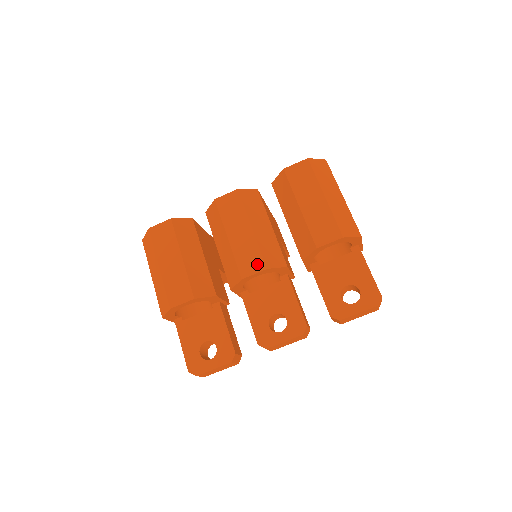
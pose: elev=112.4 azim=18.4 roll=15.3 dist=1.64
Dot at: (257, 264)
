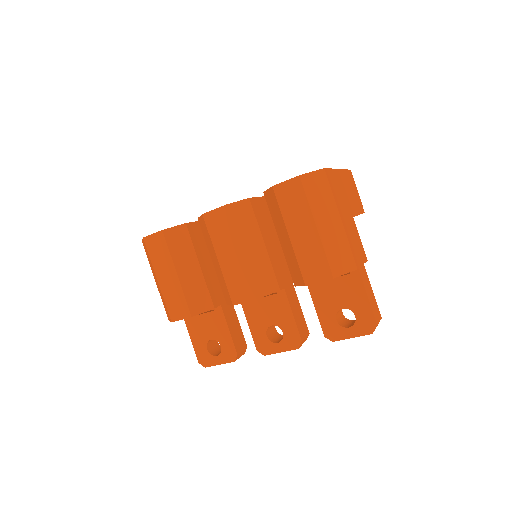
Dot at: (247, 293)
